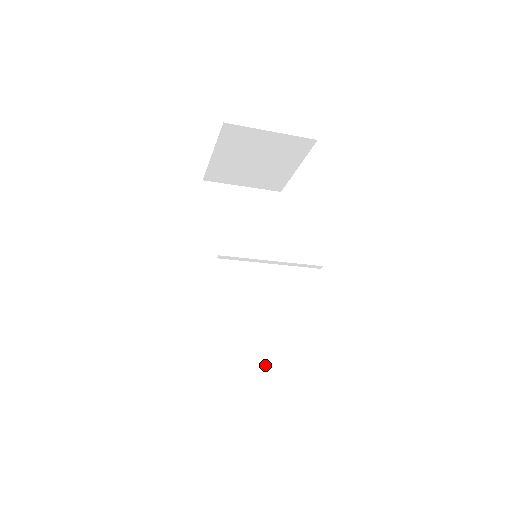
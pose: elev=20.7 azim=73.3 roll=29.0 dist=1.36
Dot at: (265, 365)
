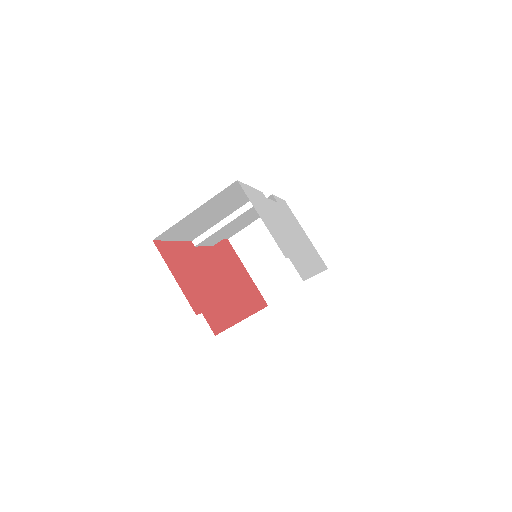
Dot at: occluded
